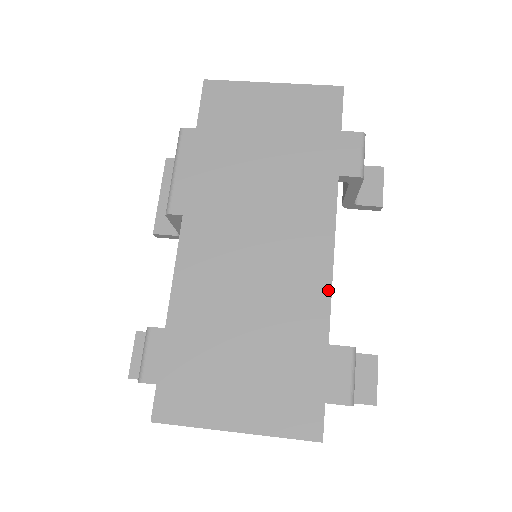
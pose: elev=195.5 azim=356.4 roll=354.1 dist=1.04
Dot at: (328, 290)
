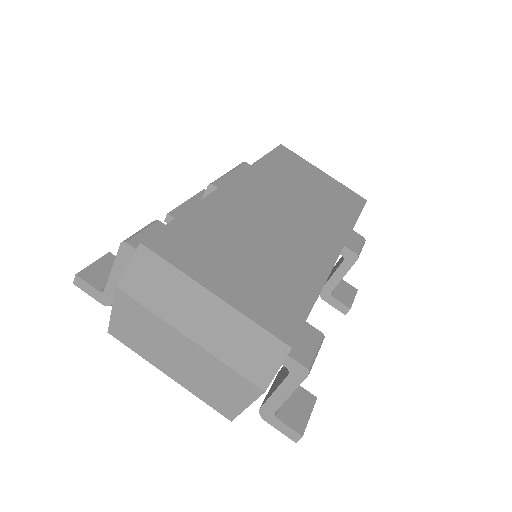
Dot at: (329, 269)
